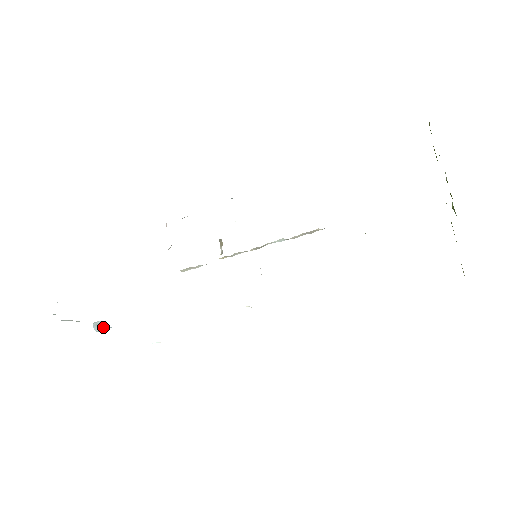
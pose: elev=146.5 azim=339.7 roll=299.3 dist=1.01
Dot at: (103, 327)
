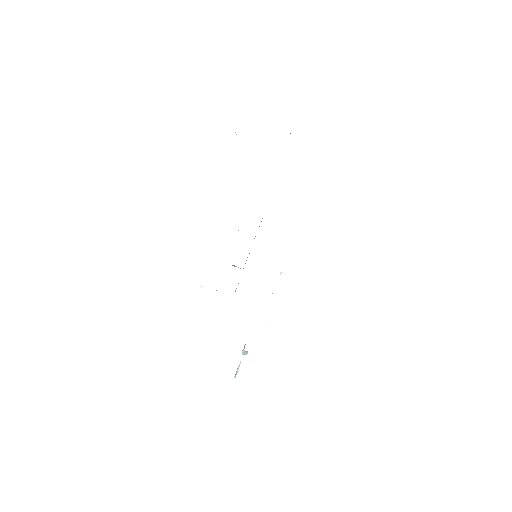
Dot at: occluded
